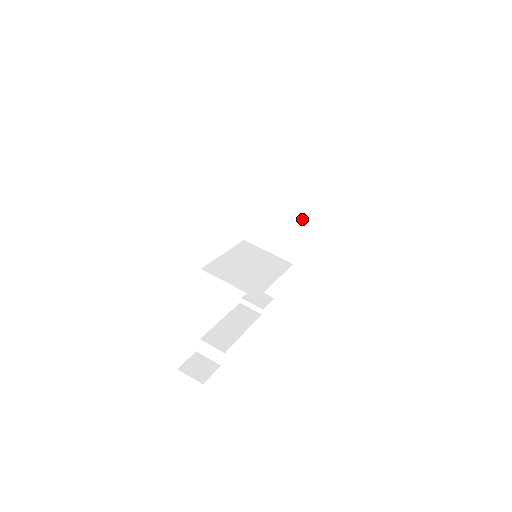
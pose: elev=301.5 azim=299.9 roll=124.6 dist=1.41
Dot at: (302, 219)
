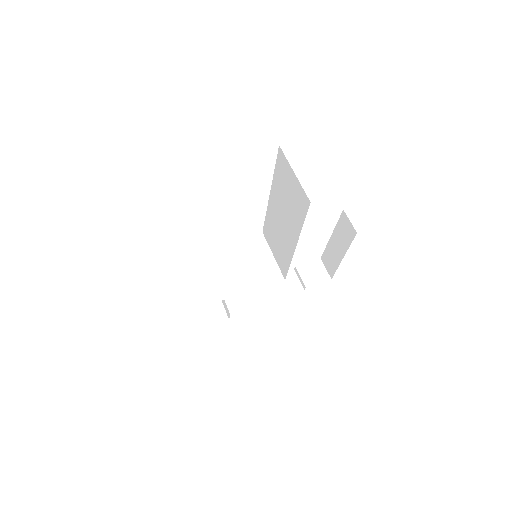
Dot at: (290, 248)
